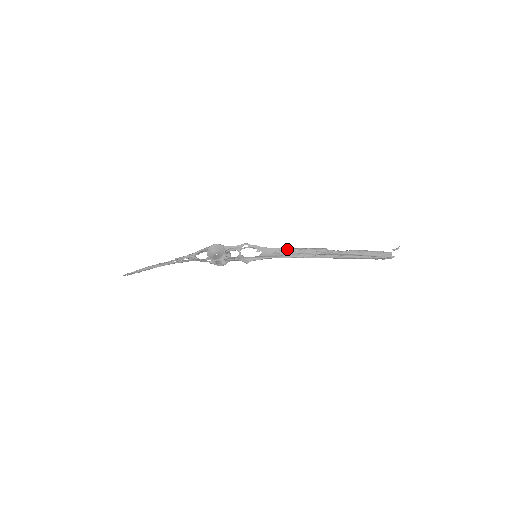
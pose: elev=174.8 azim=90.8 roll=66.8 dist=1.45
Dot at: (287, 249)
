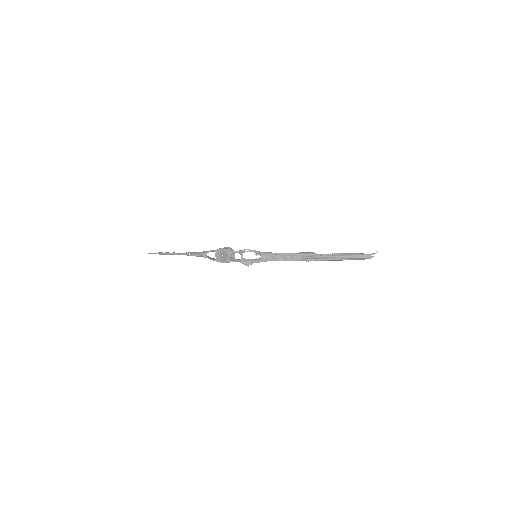
Dot at: (282, 254)
